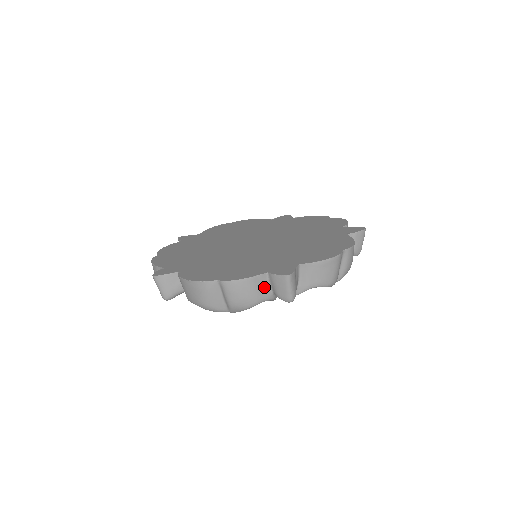
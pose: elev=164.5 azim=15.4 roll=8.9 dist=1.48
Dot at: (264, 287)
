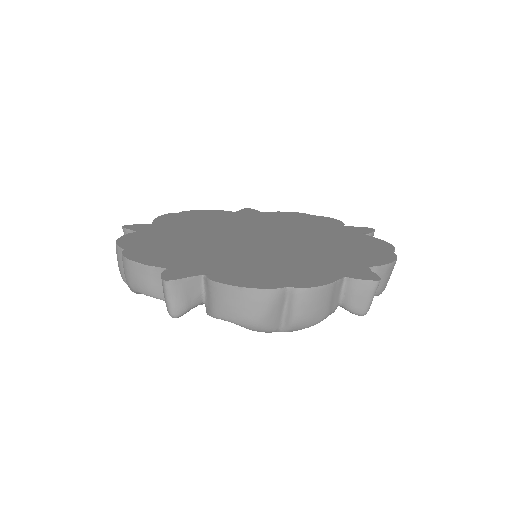
Dot at: (336, 296)
